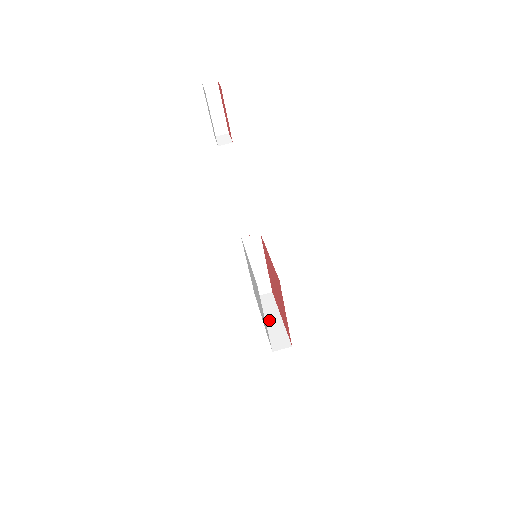
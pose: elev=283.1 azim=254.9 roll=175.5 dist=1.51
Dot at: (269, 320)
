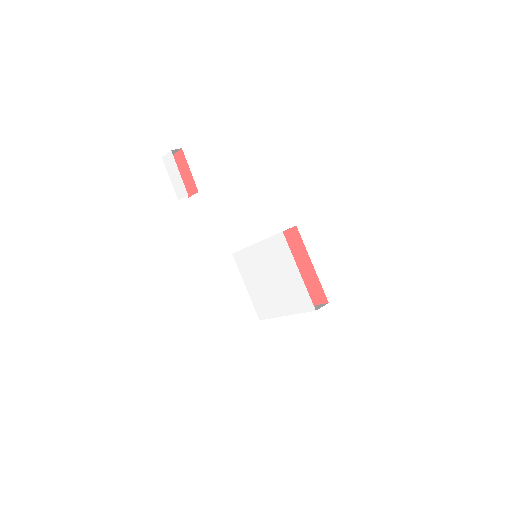
Dot at: occluded
